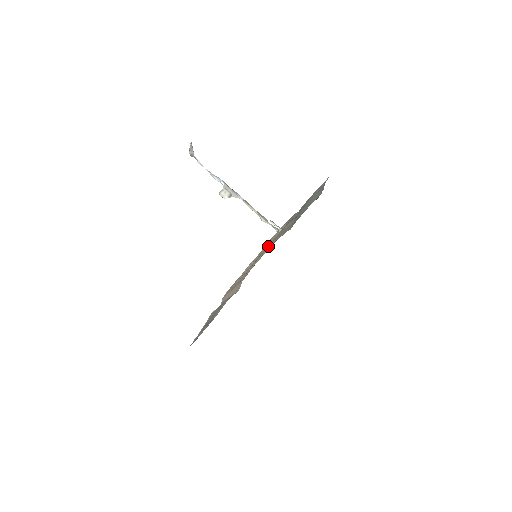
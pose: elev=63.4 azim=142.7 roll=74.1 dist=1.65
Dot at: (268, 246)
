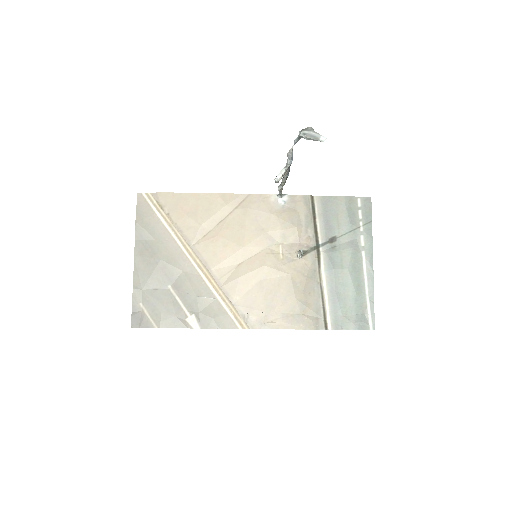
Dot at: (291, 302)
